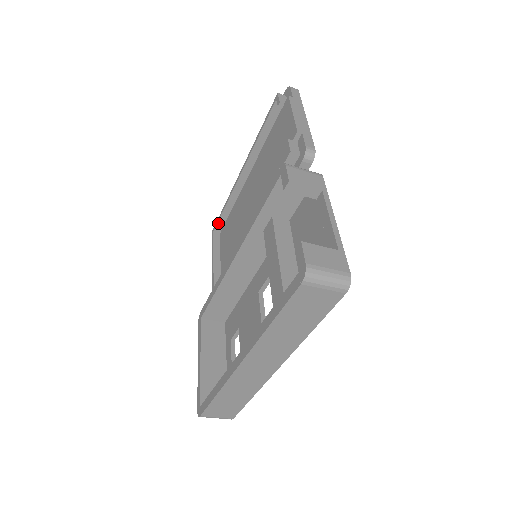
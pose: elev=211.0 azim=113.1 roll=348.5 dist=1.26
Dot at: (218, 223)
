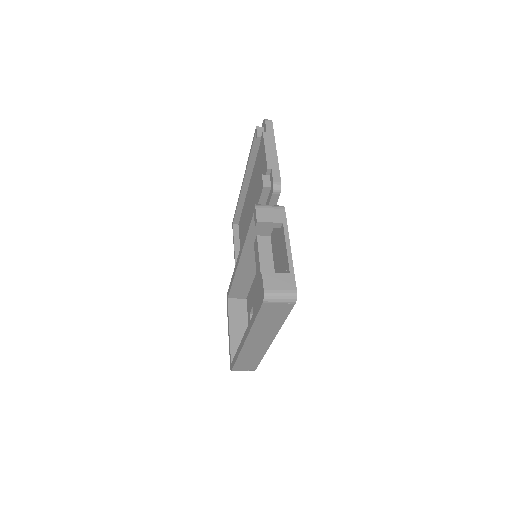
Dot at: (235, 217)
